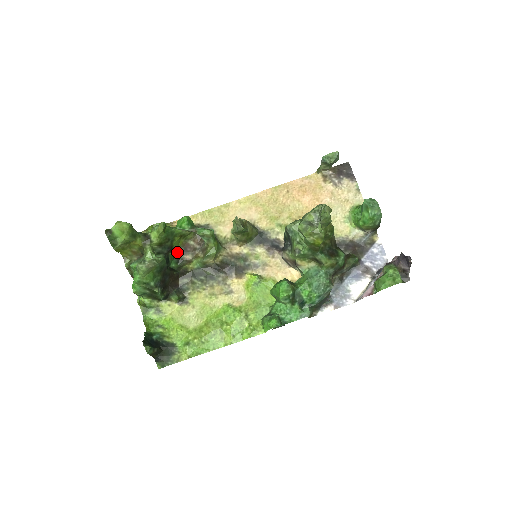
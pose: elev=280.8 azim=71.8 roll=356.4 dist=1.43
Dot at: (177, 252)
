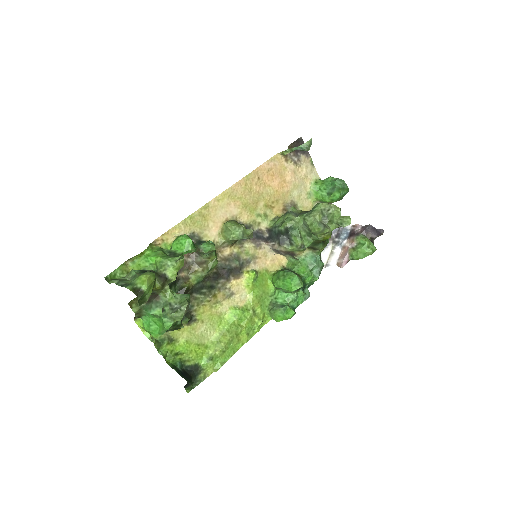
Dot at: occluded
